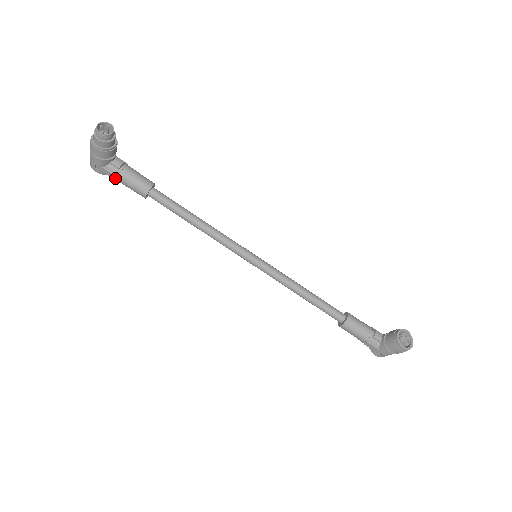
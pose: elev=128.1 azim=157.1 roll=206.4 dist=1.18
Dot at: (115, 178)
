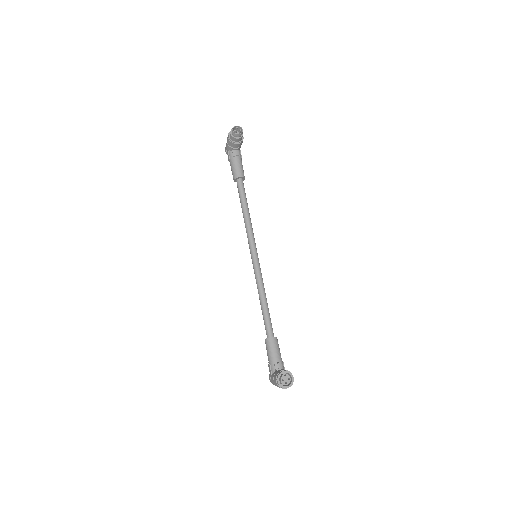
Dot at: (229, 160)
